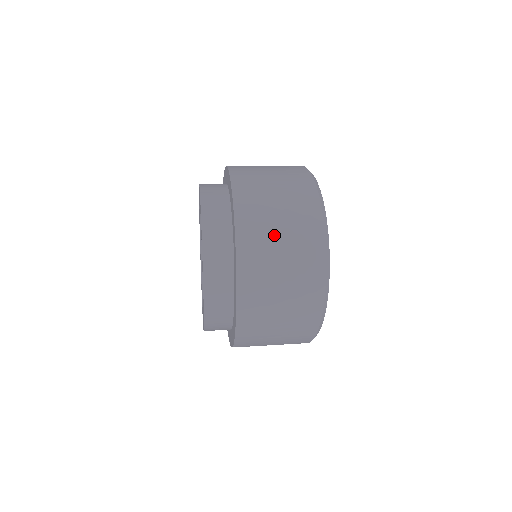
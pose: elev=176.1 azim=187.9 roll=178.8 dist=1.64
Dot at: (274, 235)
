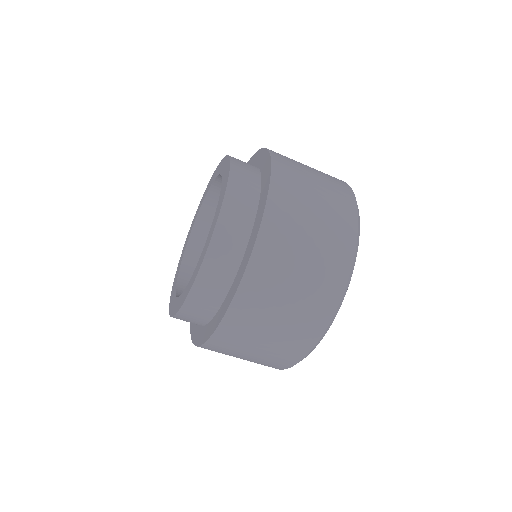
Dot at: (260, 335)
